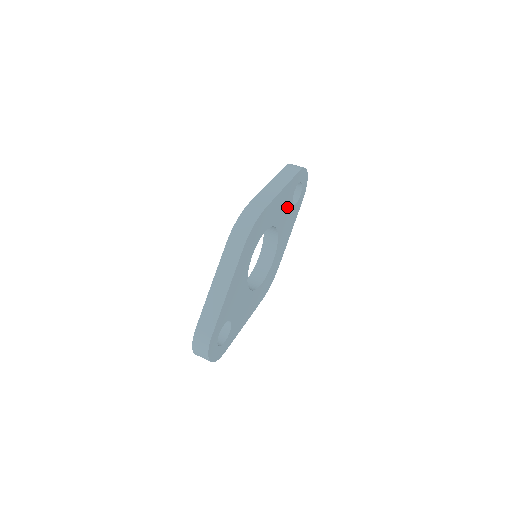
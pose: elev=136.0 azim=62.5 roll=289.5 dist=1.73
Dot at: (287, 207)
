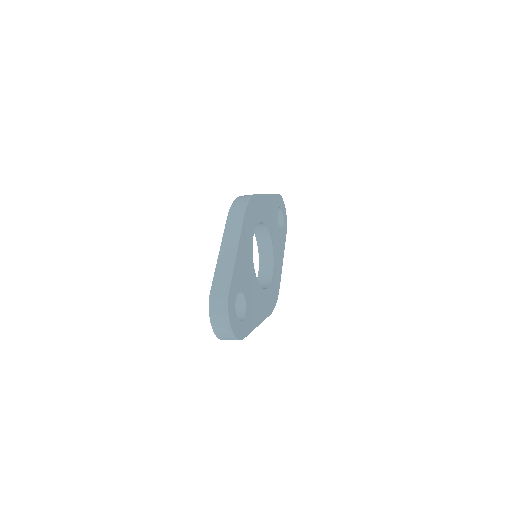
Dot at: (275, 222)
